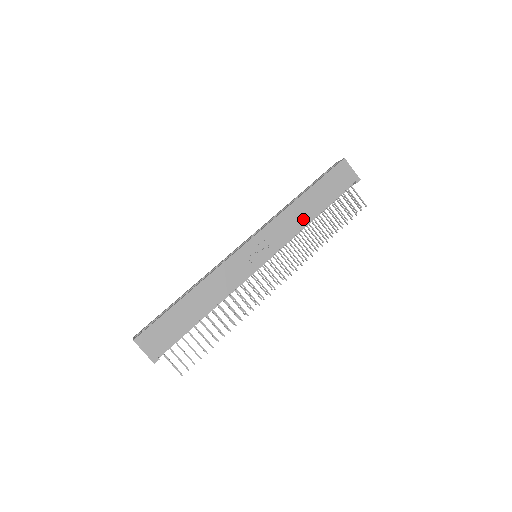
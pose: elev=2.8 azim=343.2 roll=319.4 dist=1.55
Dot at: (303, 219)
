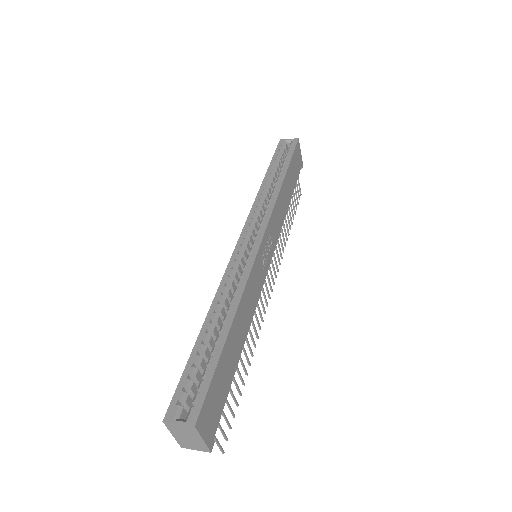
Dot at: (285, 208)
